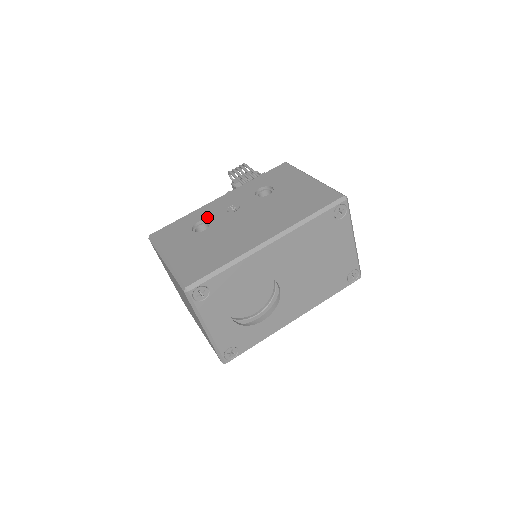
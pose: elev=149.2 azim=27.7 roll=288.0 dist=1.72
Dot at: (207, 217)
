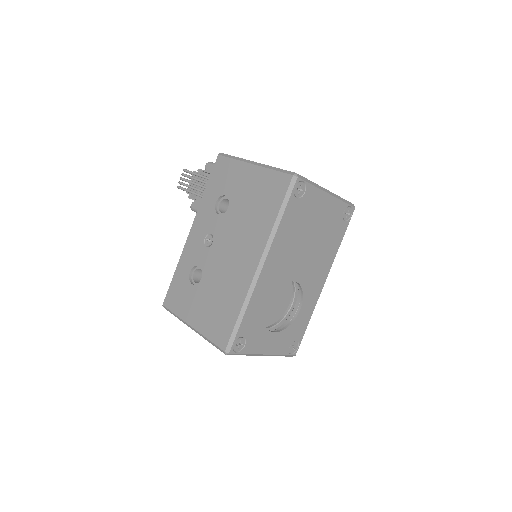
Dot at: (194, 262)
